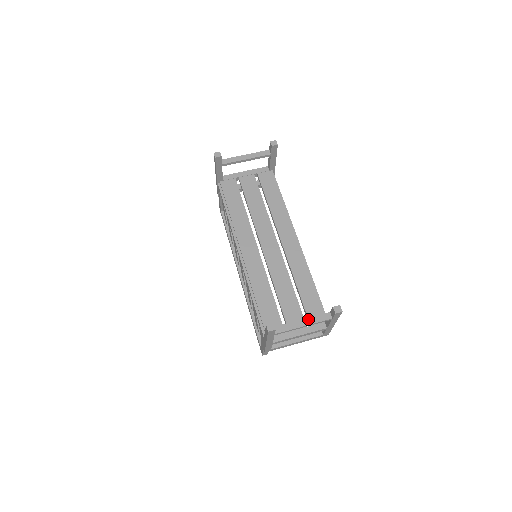
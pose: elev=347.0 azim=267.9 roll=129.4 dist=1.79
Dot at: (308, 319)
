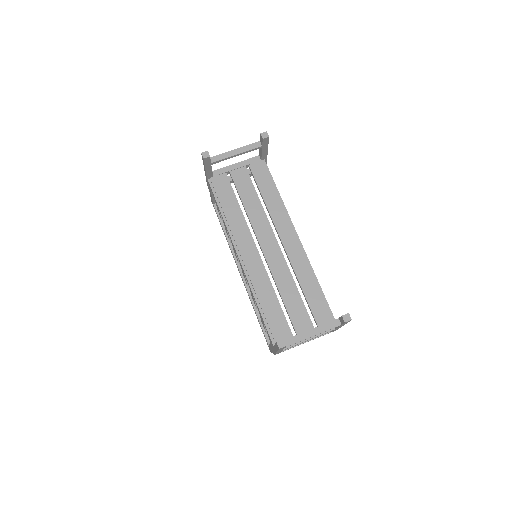
Dot at: (317, 328)
